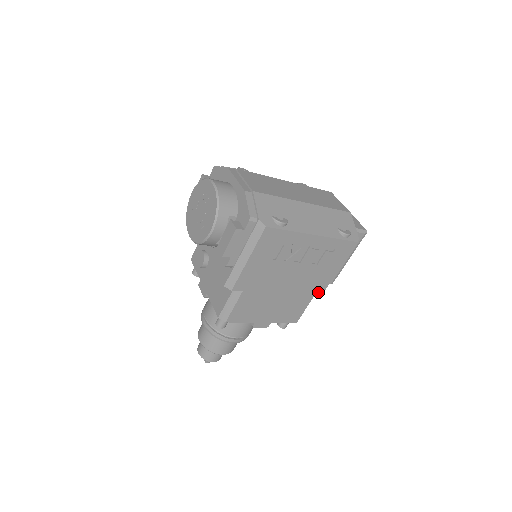
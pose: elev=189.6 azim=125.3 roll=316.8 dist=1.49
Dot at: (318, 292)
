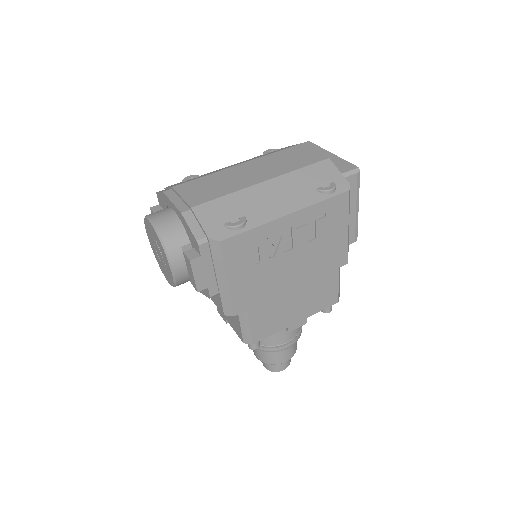
Dot at: (340, 262)
